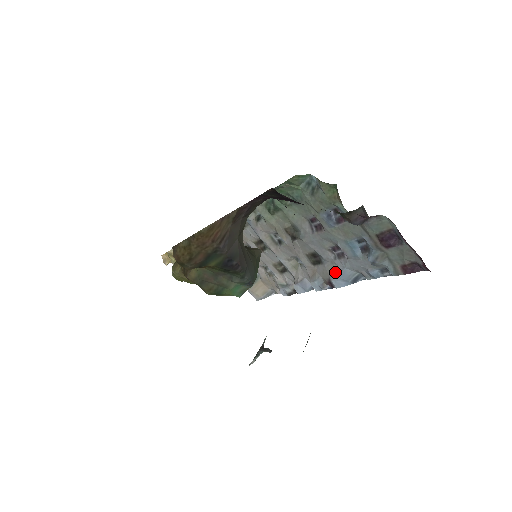
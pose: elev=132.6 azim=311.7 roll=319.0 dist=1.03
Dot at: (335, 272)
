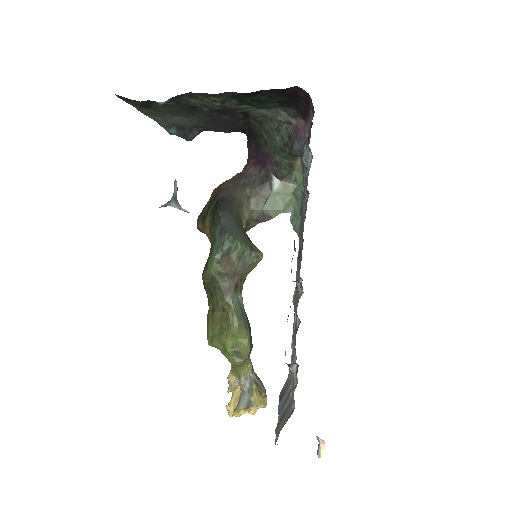
Dot at: occluded
